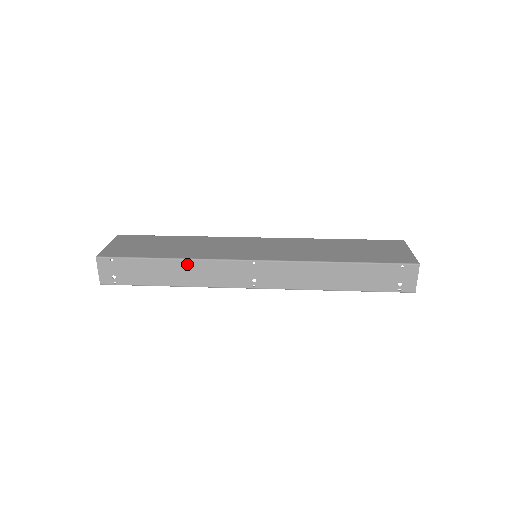
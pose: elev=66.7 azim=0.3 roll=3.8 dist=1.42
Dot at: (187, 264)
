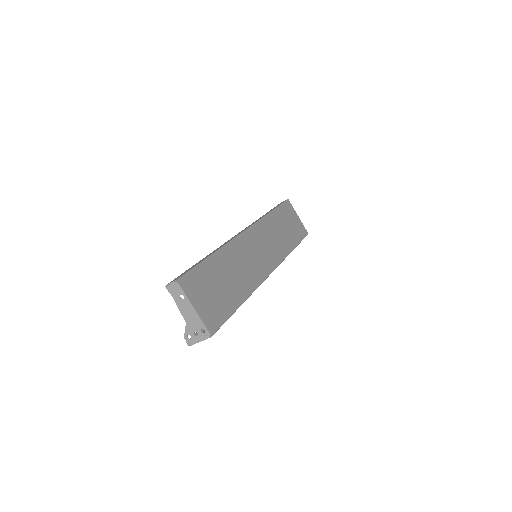
Dot at: occluded
